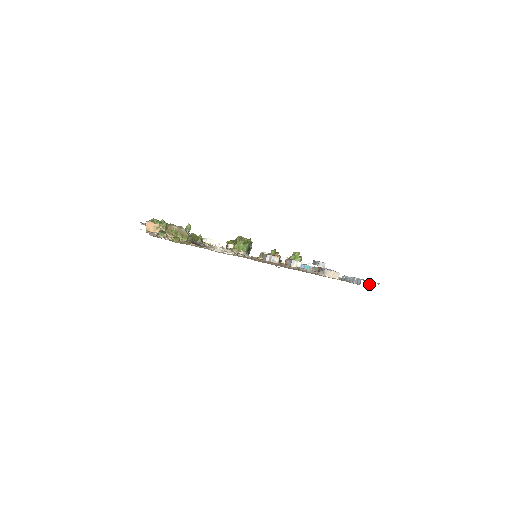
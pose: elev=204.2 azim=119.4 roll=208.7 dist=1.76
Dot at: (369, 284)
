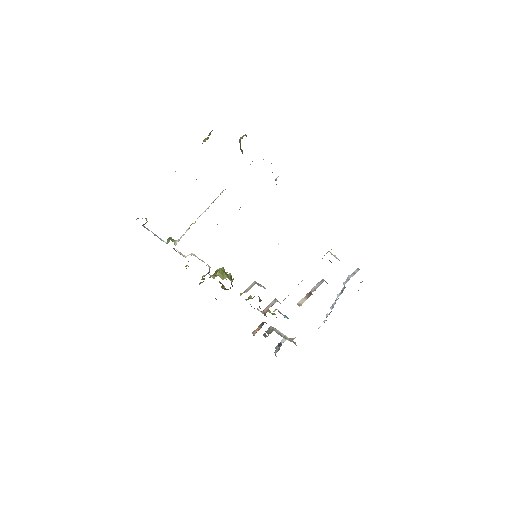
Dot at: occluded
